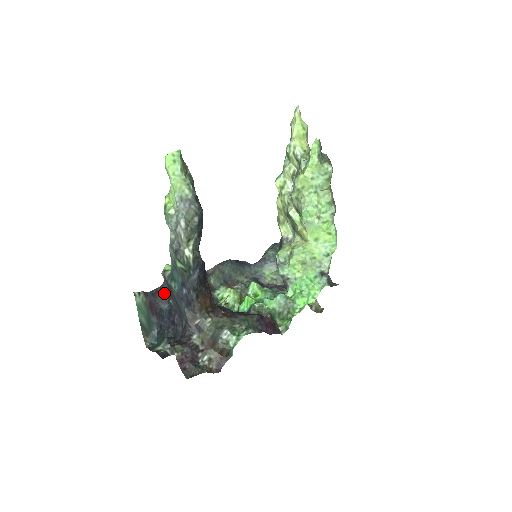
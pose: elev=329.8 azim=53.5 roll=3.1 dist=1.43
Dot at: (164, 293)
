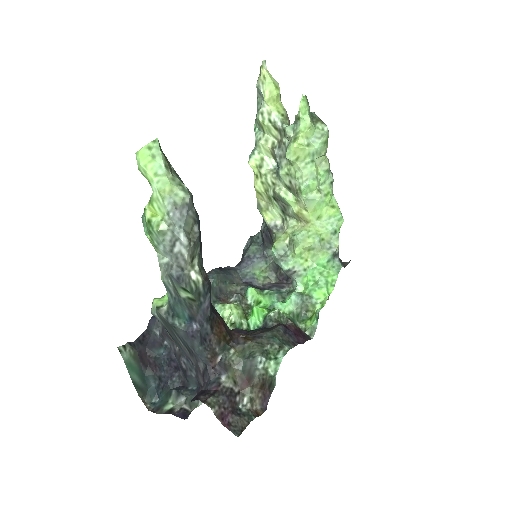
Dot at: (153, 335)
